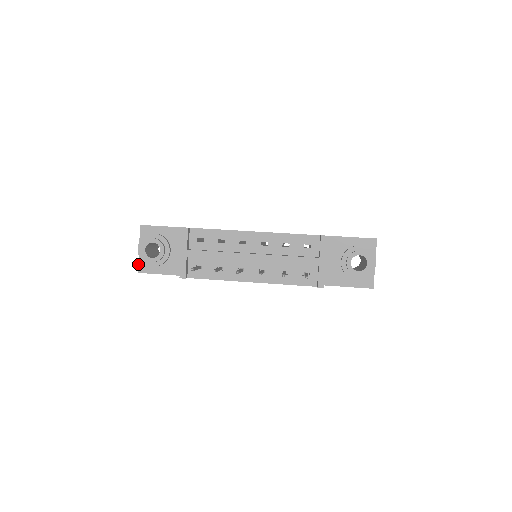
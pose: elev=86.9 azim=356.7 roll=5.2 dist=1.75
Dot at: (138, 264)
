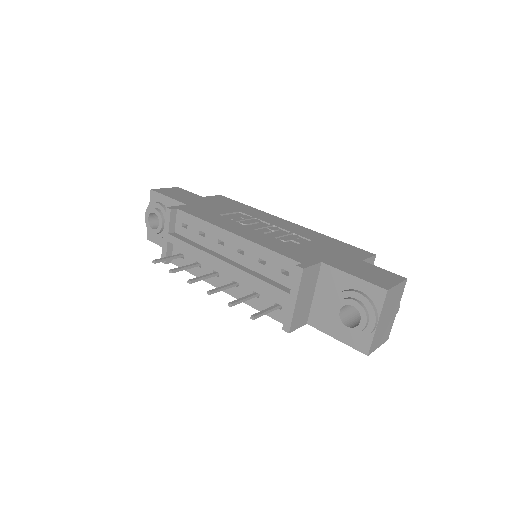
Dot at: (147, 230)
